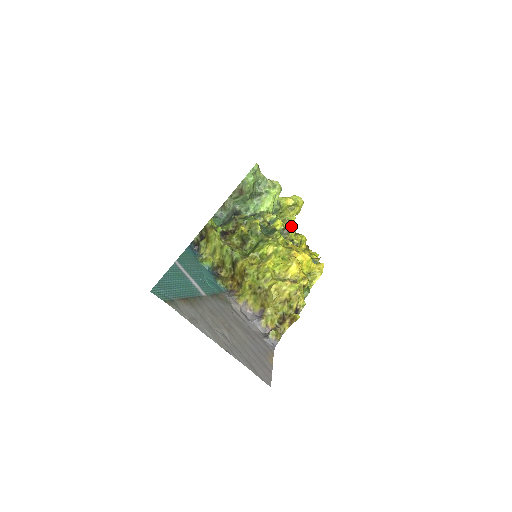
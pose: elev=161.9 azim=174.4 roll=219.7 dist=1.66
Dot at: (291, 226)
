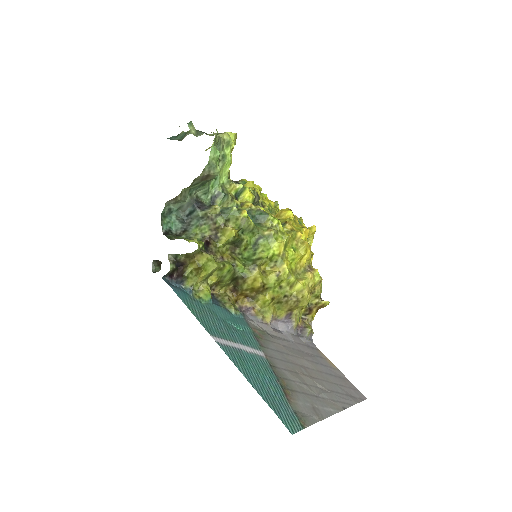
Dot at: (251, 185)
